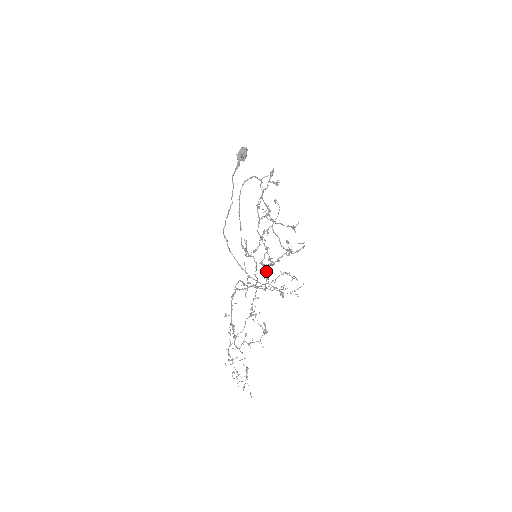
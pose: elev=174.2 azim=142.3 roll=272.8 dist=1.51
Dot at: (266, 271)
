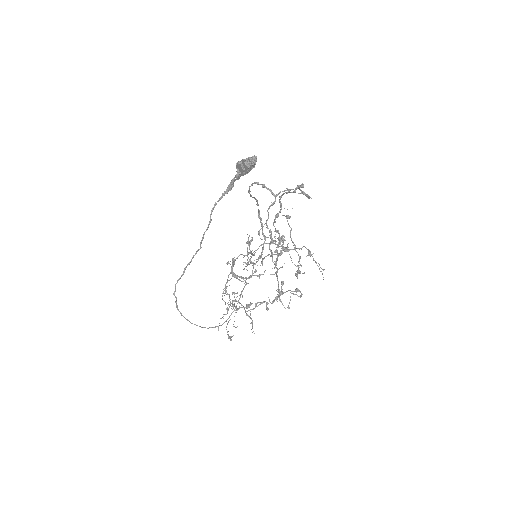
Dot at: occluded
